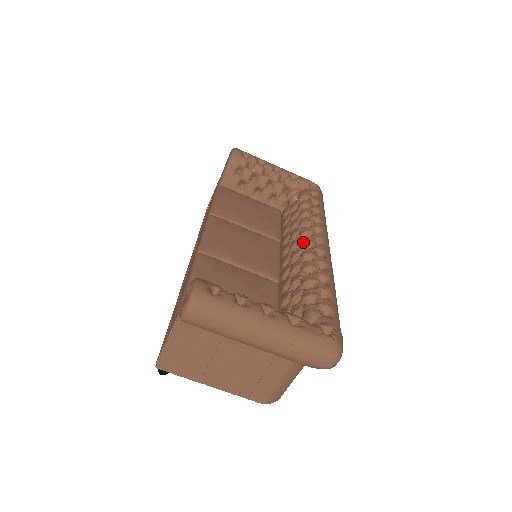
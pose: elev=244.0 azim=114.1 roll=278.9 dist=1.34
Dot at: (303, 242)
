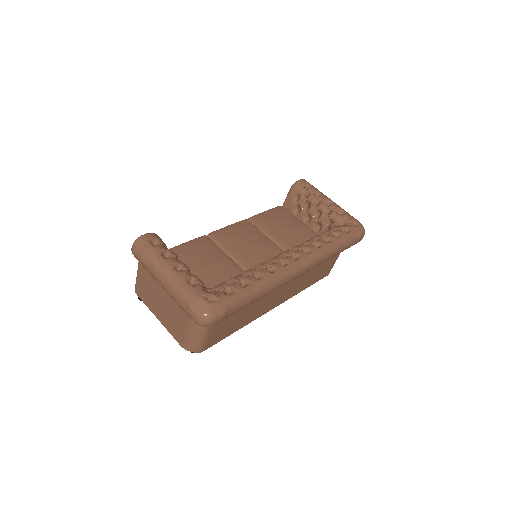
Dot at: occluded
